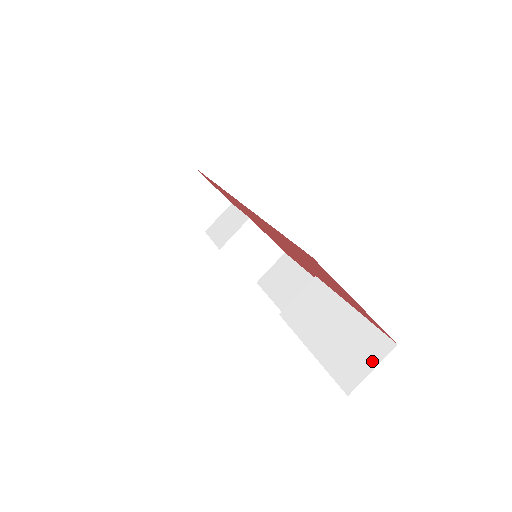
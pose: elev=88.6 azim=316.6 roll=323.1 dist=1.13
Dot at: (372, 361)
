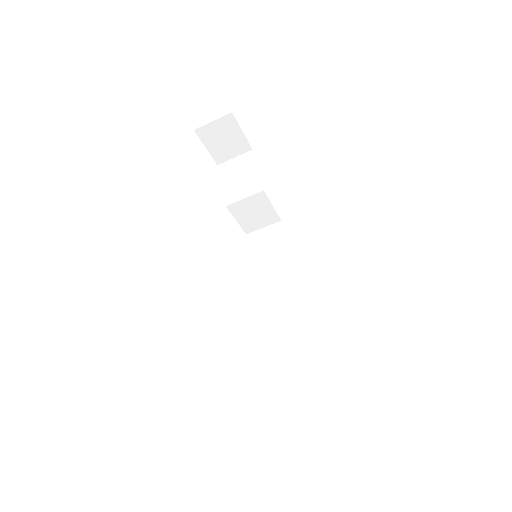
Dot at: (307, 402)
